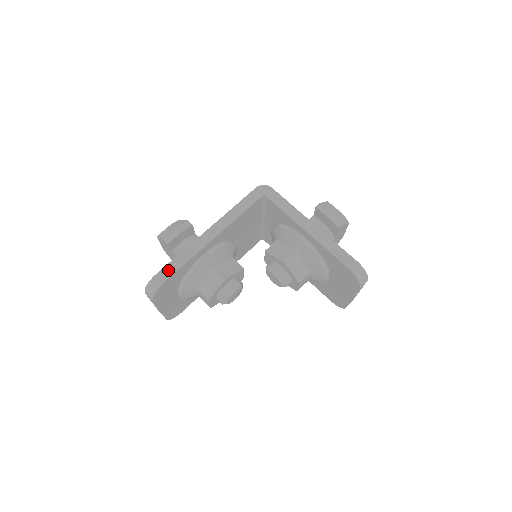
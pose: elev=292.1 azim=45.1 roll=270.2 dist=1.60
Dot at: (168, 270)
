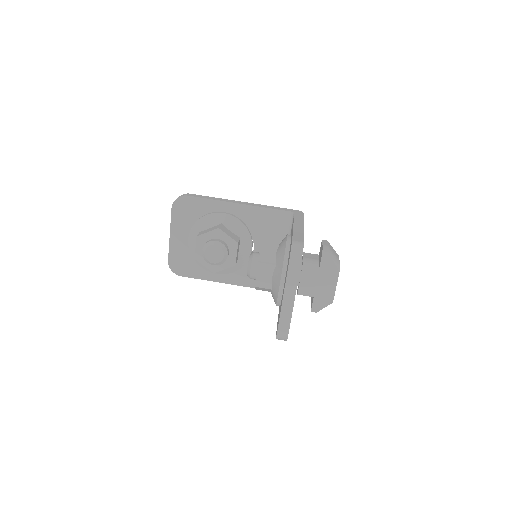
Dot at: (197, 196)
